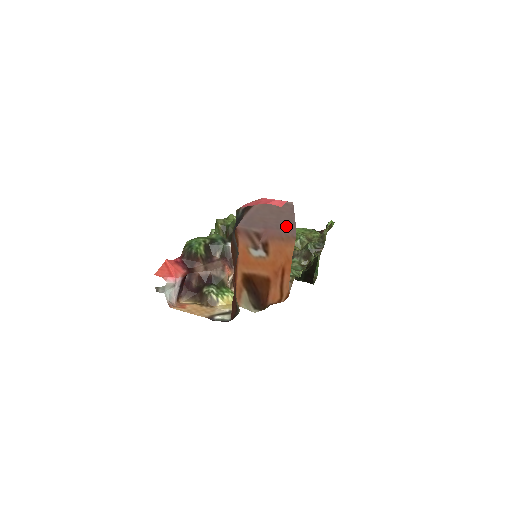
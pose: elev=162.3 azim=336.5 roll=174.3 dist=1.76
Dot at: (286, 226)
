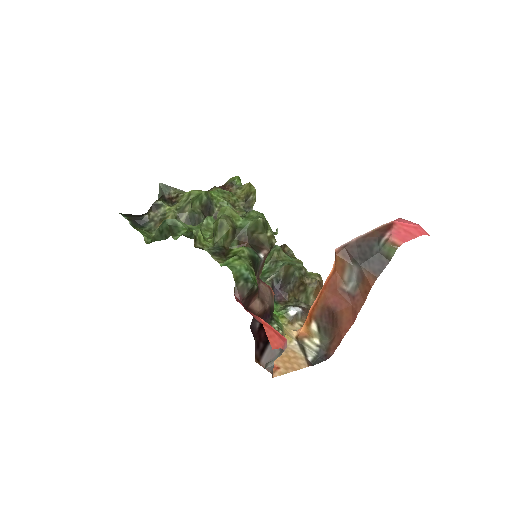
Dot at: occluded
